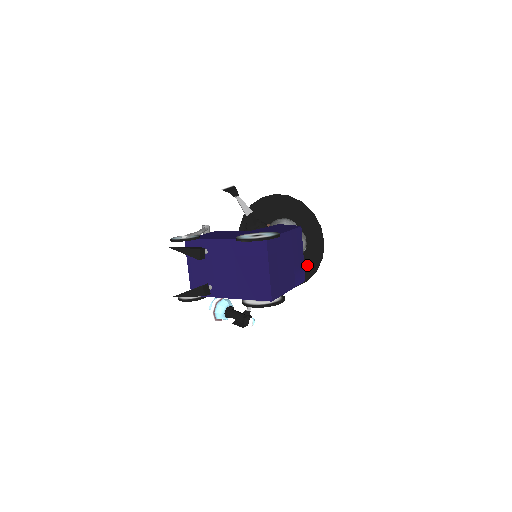
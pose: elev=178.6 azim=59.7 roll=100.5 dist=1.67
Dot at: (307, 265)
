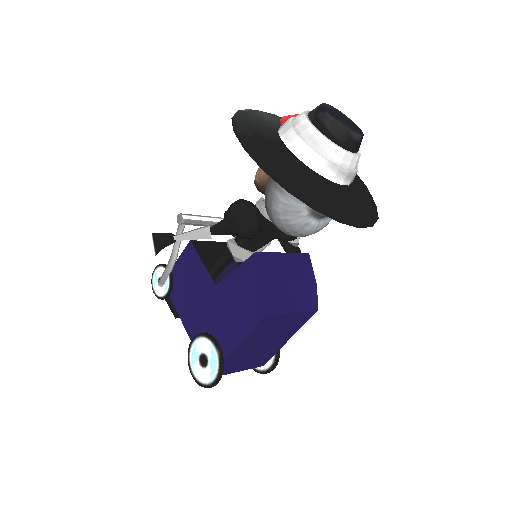
Dot at: occluded
